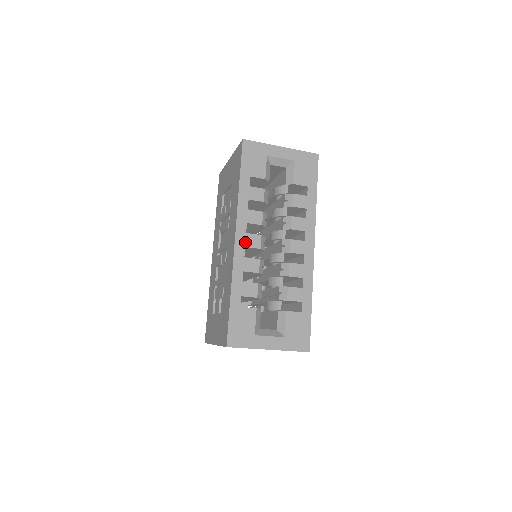
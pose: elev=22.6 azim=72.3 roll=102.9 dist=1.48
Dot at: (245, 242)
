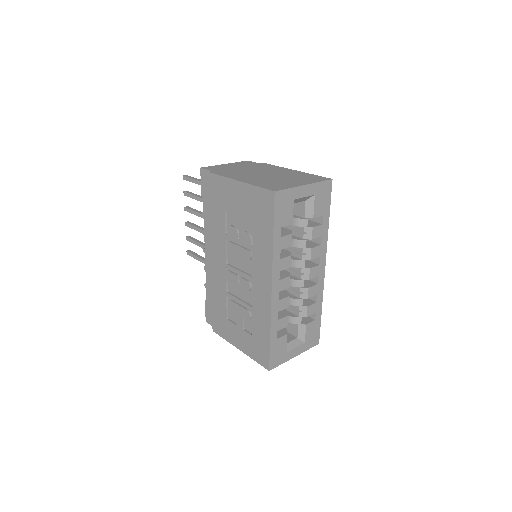
Dot at: (279, 288)
